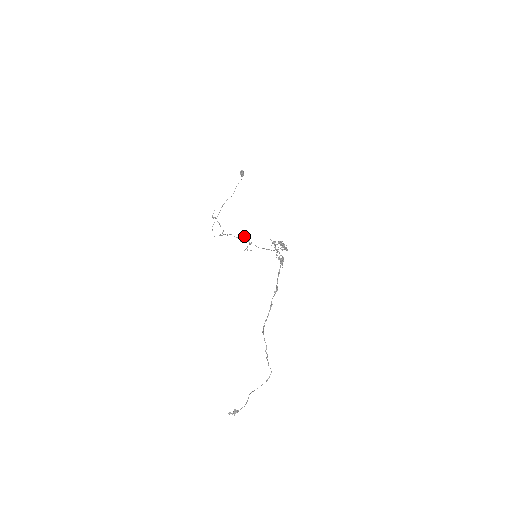
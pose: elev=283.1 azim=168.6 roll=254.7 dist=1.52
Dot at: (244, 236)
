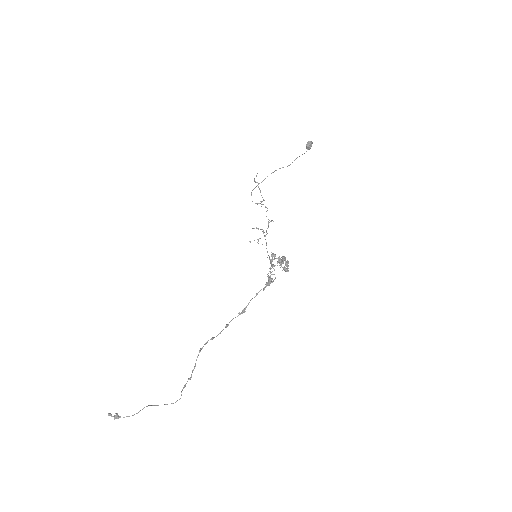
Dot at: (273, 221)
